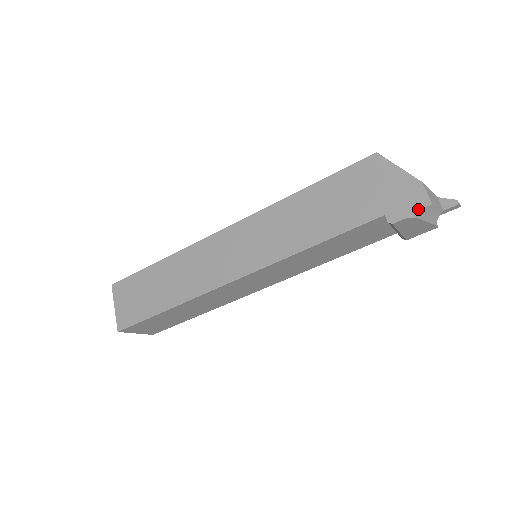
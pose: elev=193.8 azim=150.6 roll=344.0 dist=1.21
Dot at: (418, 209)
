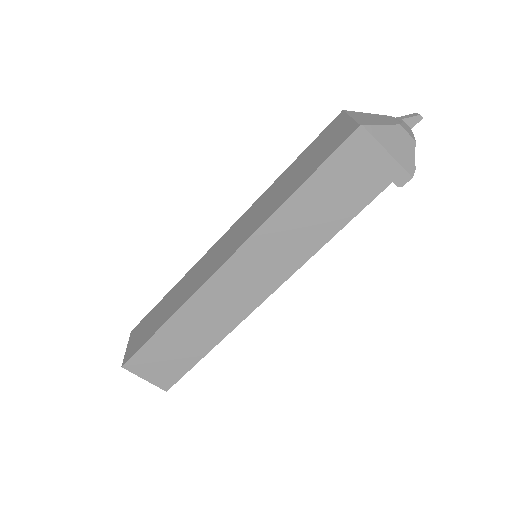
Dot at: (413, 158)
